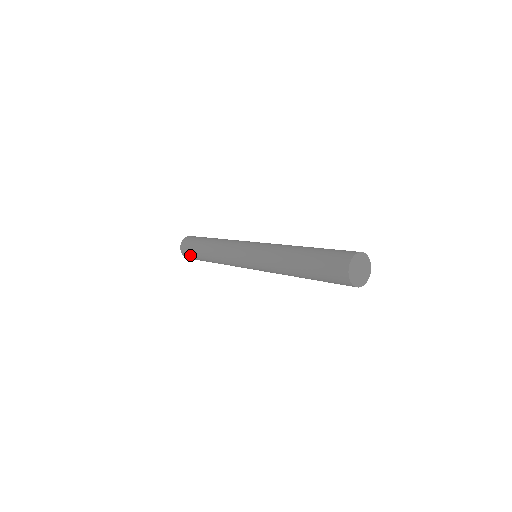
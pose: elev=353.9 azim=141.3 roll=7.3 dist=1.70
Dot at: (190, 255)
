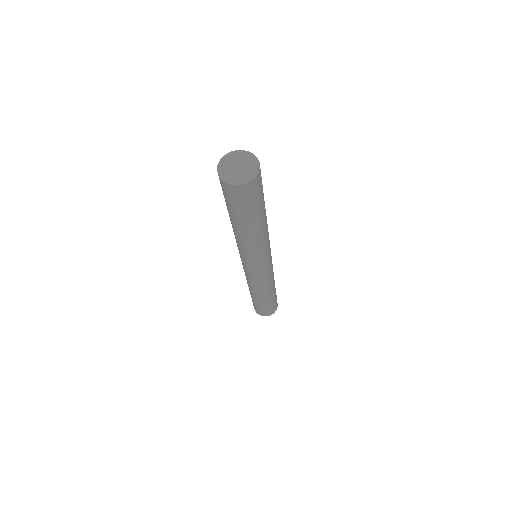
Dot at: (258, 309)
